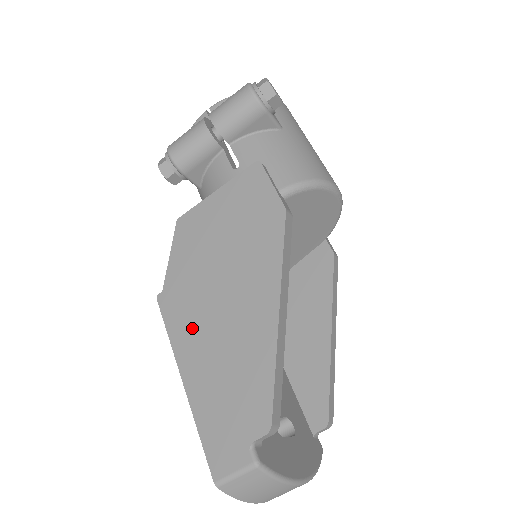
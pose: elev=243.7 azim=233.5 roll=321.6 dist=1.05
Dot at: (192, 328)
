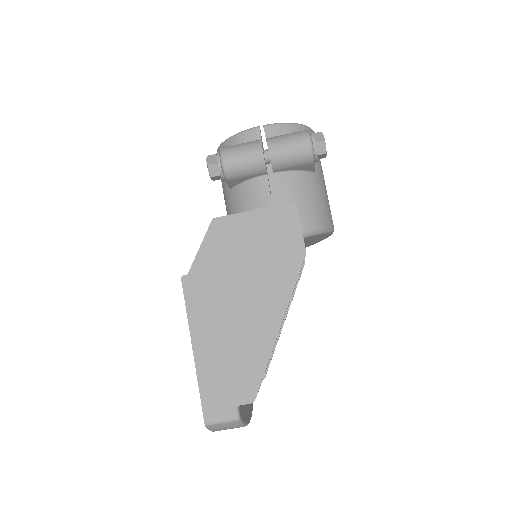
Dot at: (209, 314)
